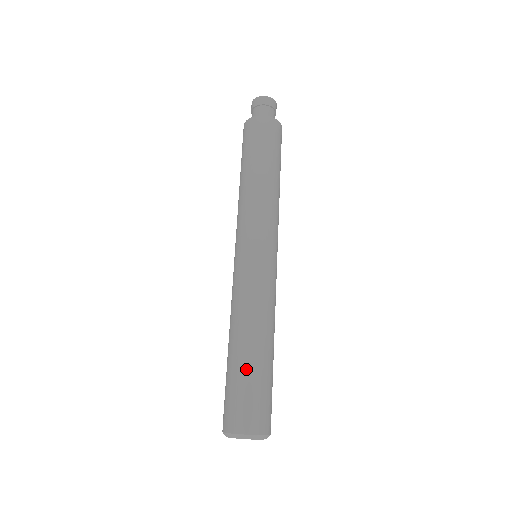
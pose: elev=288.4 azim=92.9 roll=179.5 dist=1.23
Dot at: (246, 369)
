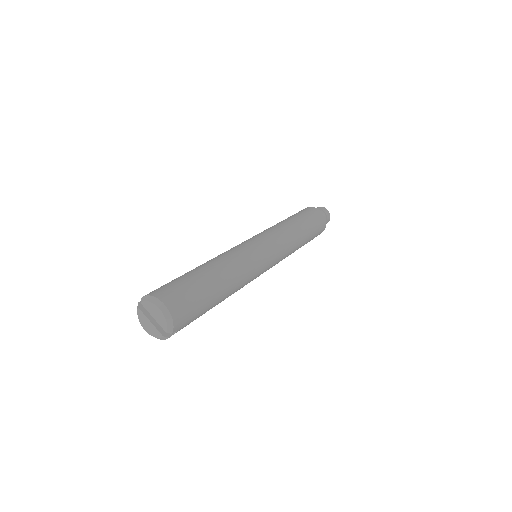
Dot at: (202, 279)
